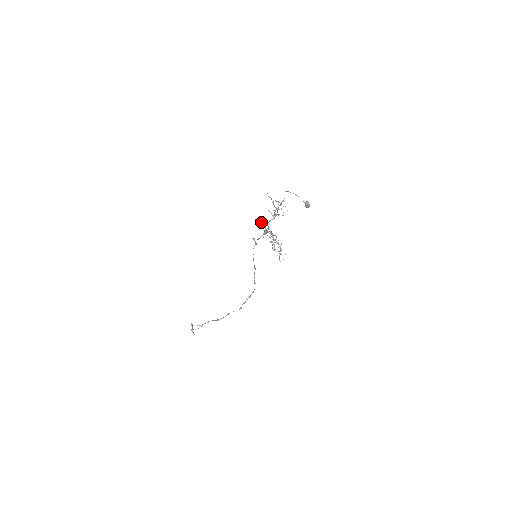
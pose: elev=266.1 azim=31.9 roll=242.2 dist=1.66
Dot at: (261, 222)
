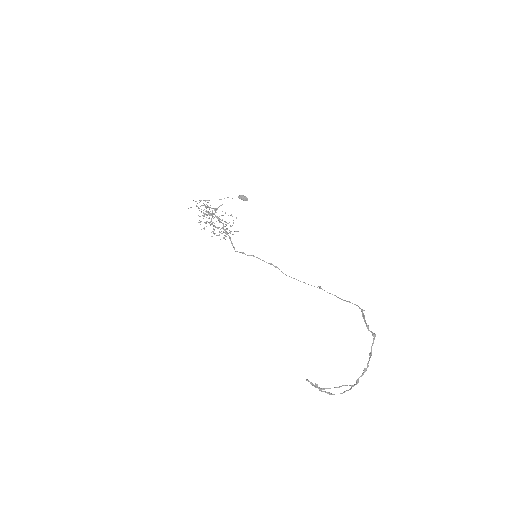
Dot at: occluded
